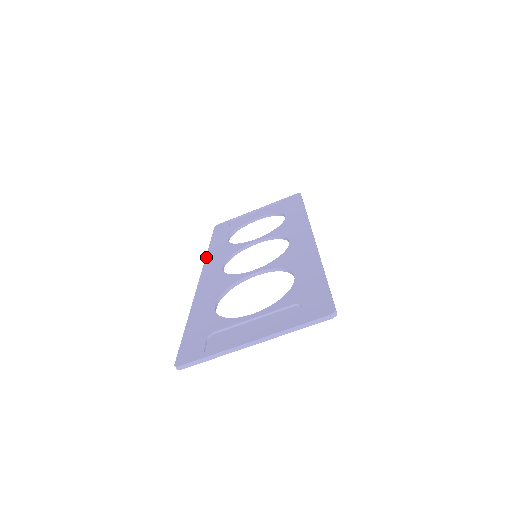
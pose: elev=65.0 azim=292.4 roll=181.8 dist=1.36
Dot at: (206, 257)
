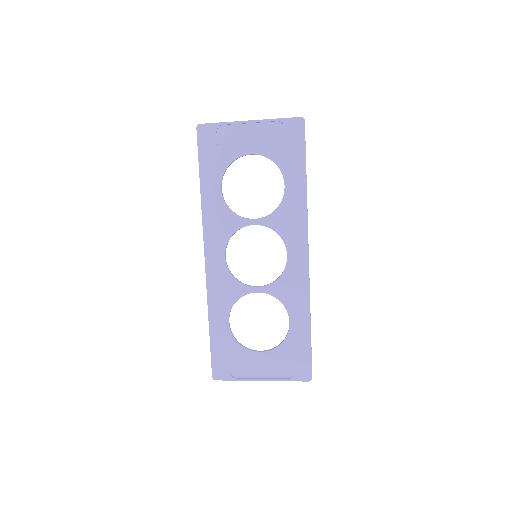
Dot at: (203, 220)
